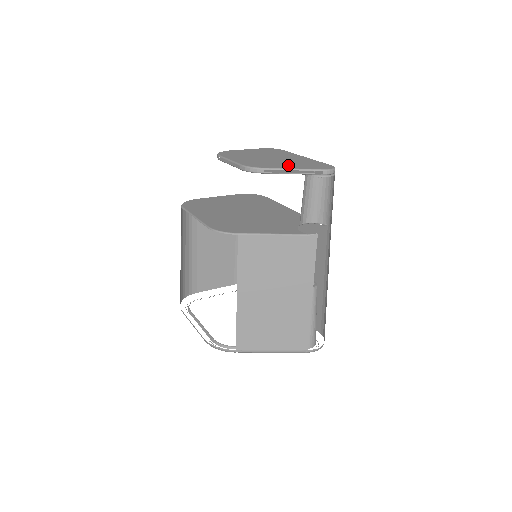
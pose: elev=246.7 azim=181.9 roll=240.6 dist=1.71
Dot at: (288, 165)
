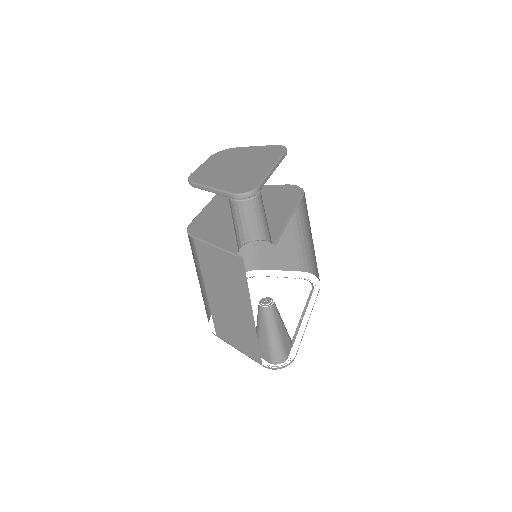
Dot at: (220, 181)
